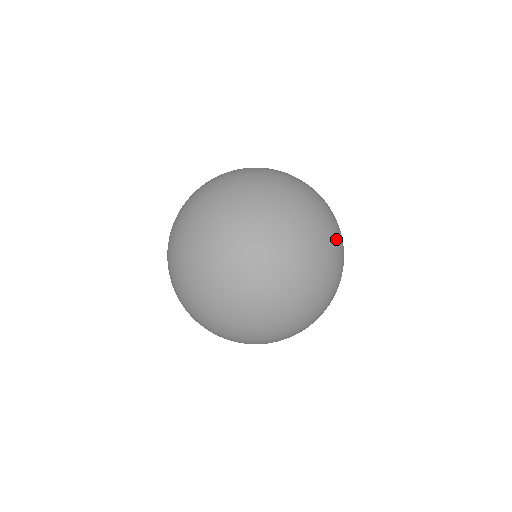
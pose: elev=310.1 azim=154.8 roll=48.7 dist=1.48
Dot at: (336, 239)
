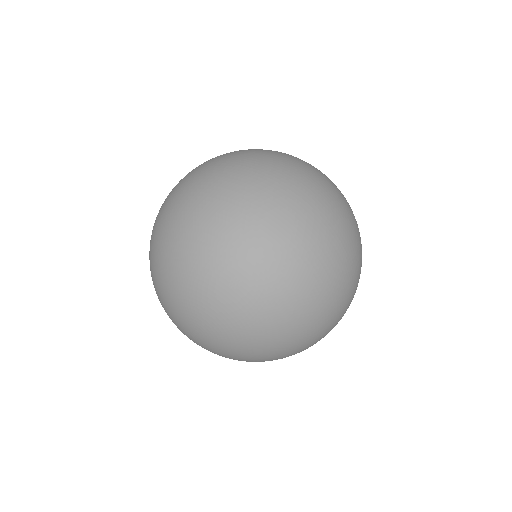
Dot at: (309, 316)
